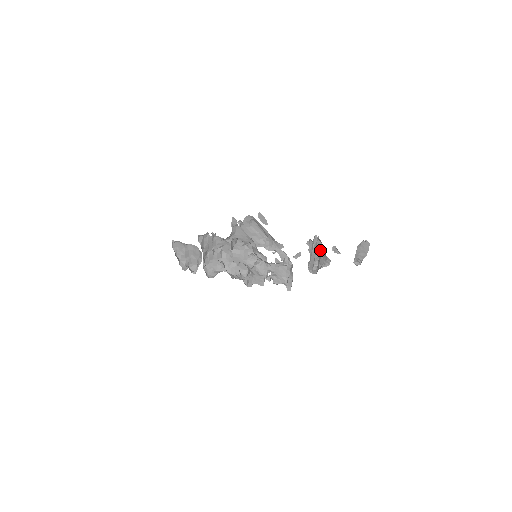
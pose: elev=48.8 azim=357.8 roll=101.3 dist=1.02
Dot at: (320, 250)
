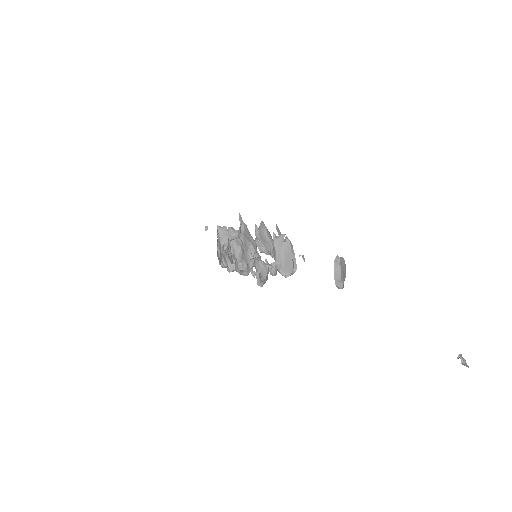
Dot at: occluded
